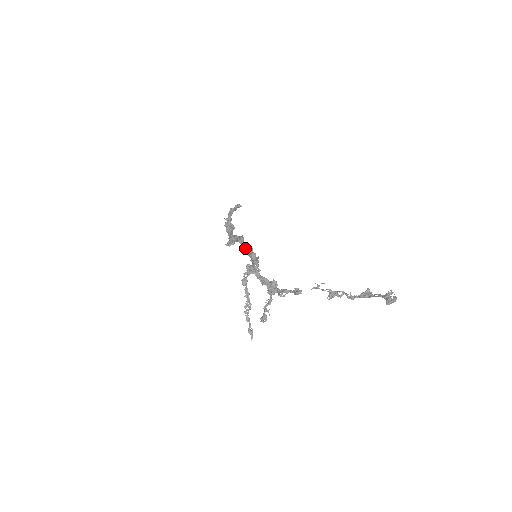
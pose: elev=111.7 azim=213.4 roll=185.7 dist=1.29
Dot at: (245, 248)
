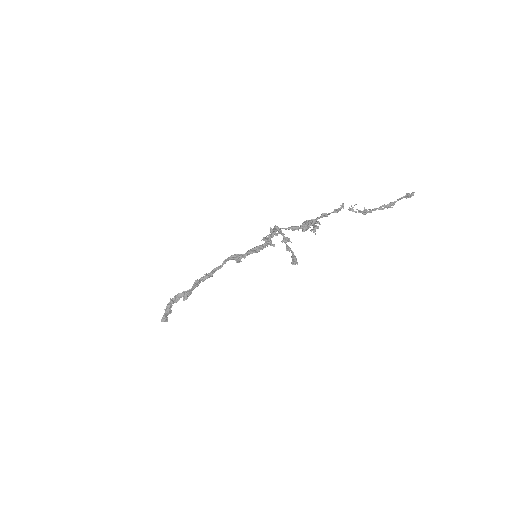
Dot at: (239, 257)
